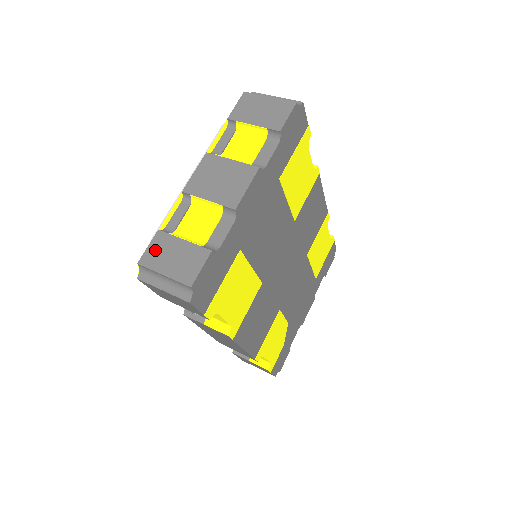
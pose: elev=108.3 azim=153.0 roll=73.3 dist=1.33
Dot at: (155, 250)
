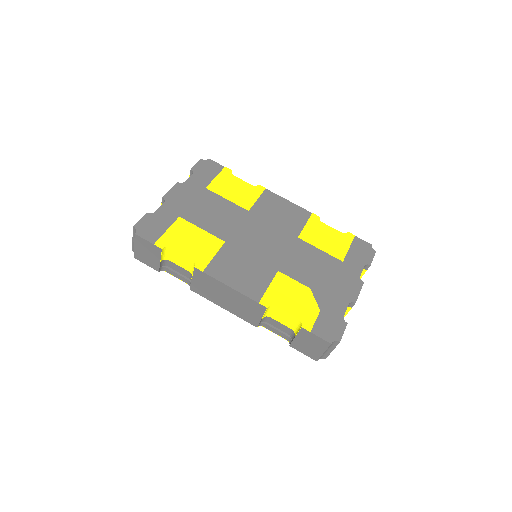
Dot at: occluded
